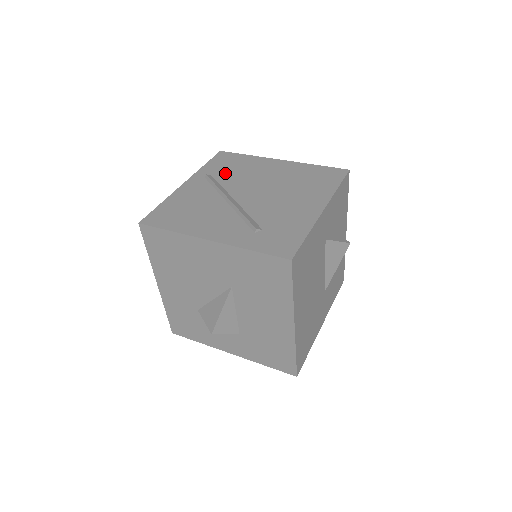
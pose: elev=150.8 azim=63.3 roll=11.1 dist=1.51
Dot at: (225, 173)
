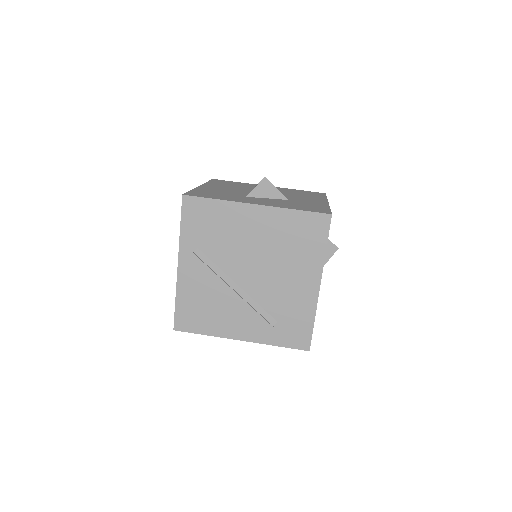
Dot at: (209, 242)
